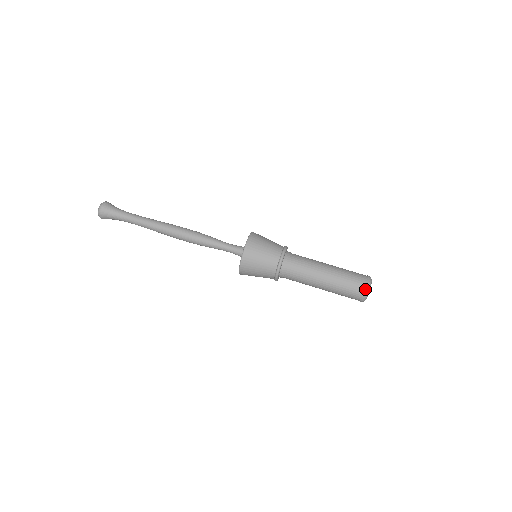
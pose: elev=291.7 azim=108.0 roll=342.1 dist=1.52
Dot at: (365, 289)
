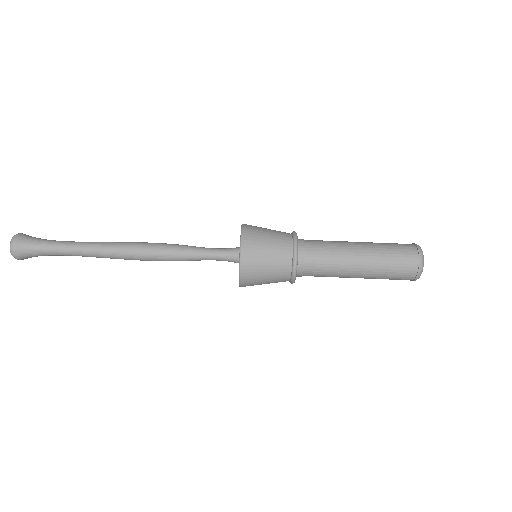
Dot at: (413, 280)
